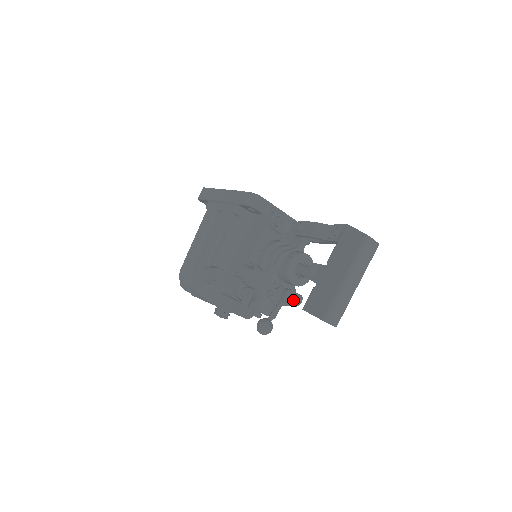
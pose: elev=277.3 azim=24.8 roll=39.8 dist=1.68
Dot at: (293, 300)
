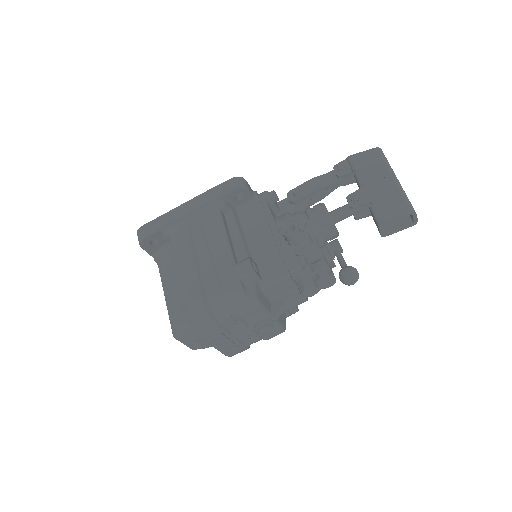
Dot at: occluded
